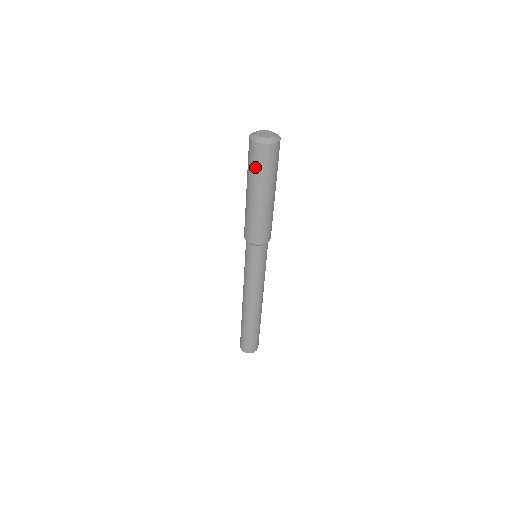
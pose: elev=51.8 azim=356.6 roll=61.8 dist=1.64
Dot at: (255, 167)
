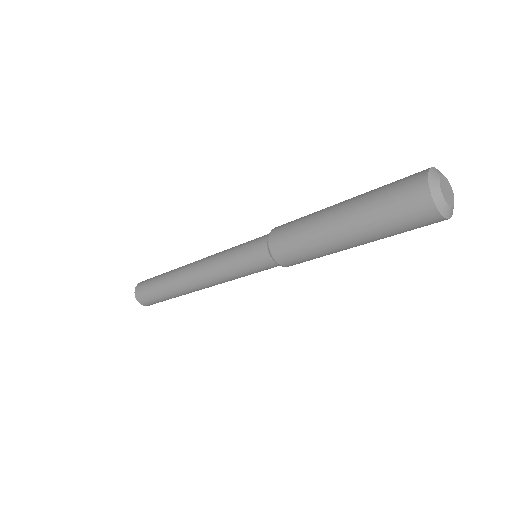
Dot at: (397, 228)
